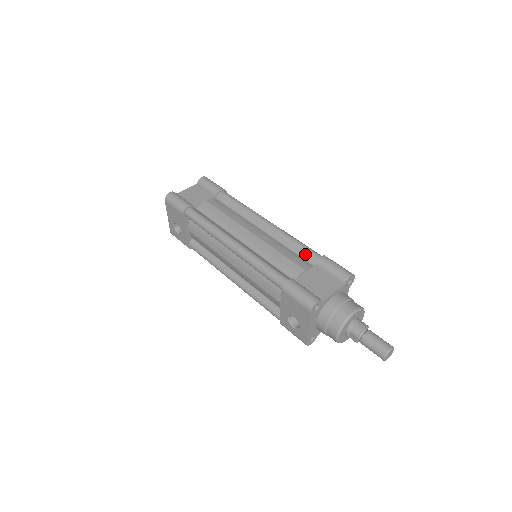
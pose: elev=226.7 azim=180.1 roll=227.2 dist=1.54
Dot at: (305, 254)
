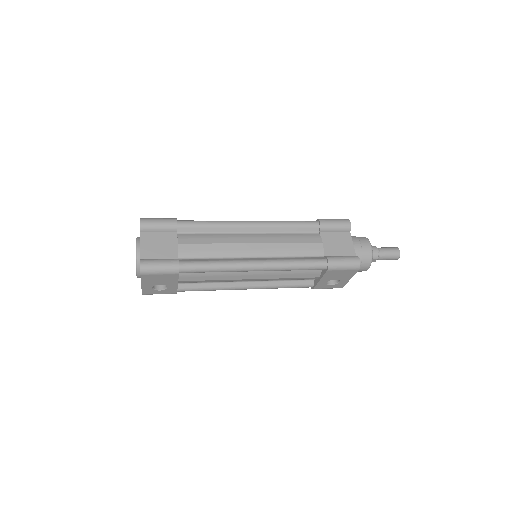
Dot at: (305, 229)
